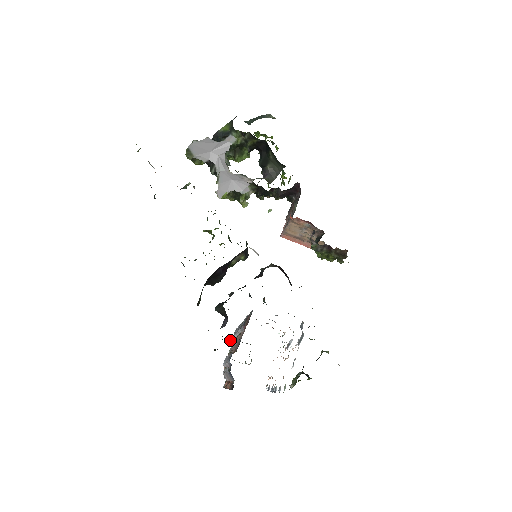
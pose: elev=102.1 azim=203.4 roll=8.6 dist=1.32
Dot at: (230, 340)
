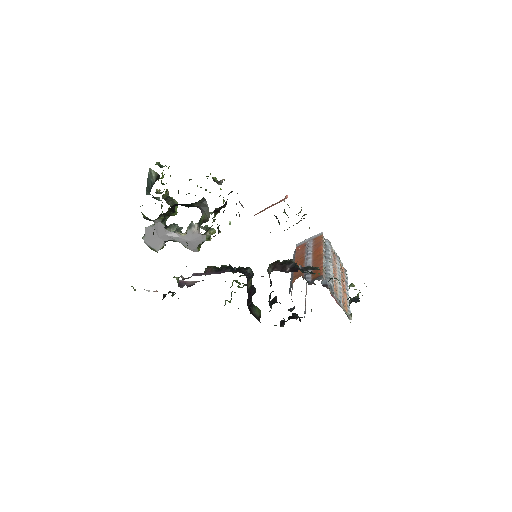
Dot at: (296, 318)
